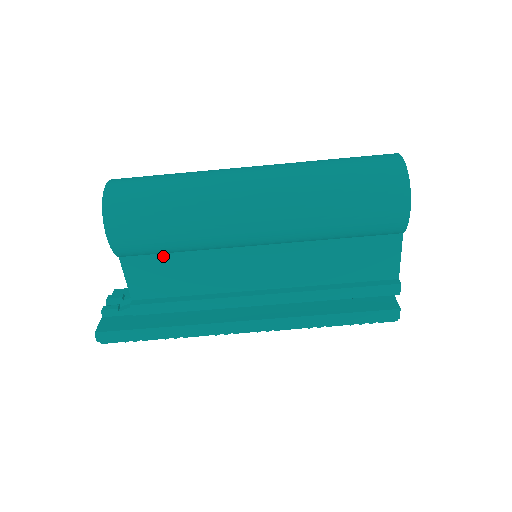
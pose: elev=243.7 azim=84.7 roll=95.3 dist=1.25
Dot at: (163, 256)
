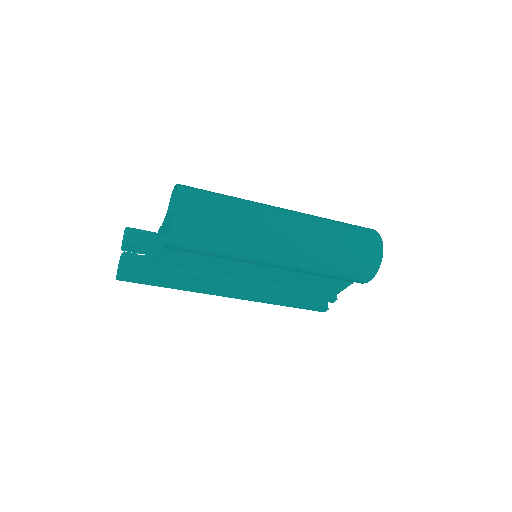
Dot at: occluded
